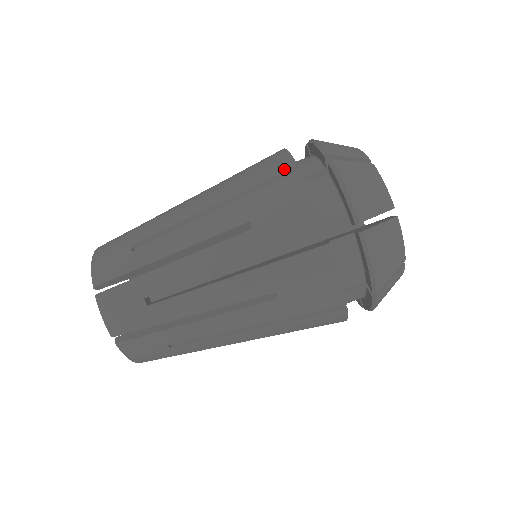
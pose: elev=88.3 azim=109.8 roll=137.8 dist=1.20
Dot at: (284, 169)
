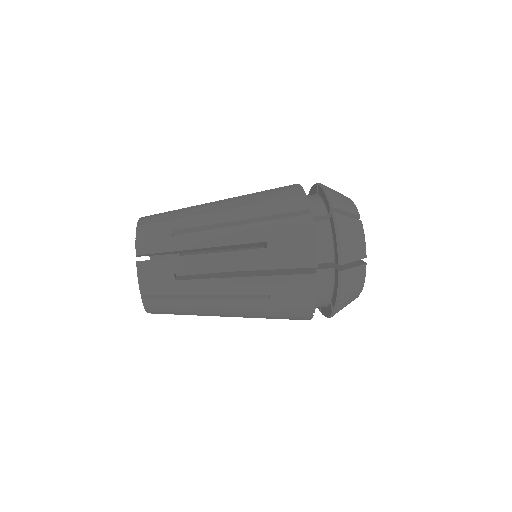
Dot at: (289, 185)
